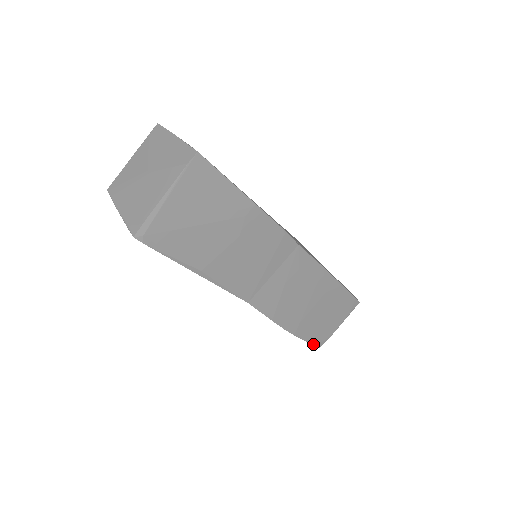
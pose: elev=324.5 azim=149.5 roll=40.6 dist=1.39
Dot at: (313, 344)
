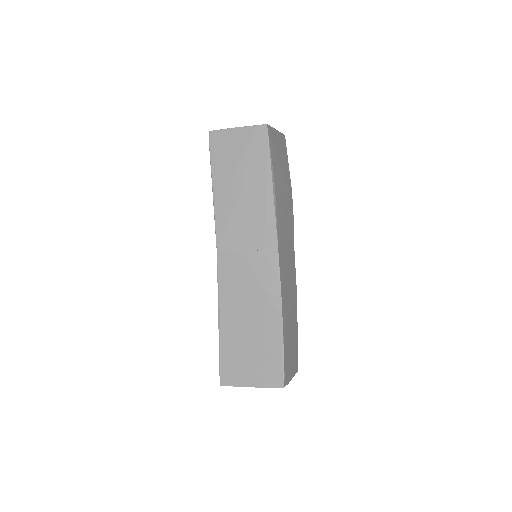
Dot at: (284, 371)
